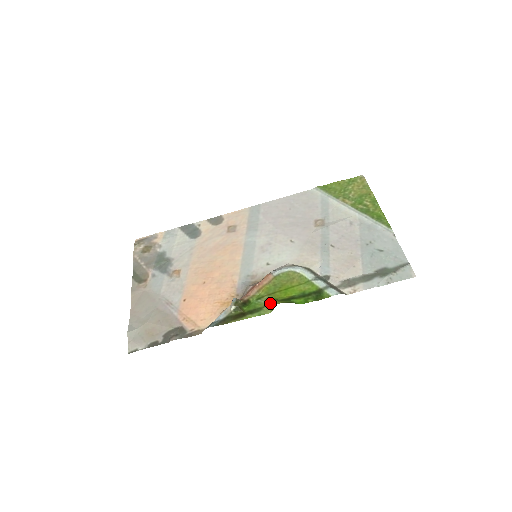
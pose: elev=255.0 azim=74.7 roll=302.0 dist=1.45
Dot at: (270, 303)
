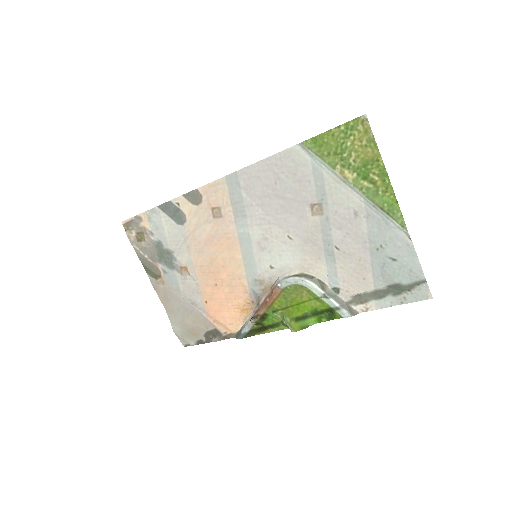
Dot at: (286, 324)
